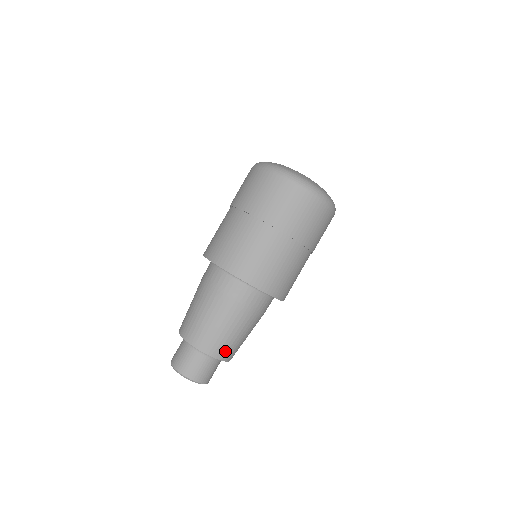
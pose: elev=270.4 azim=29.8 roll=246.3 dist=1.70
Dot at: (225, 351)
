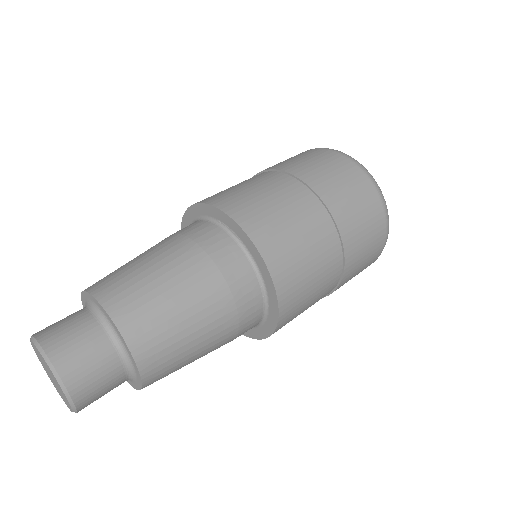
Dot at: (121, 296)
